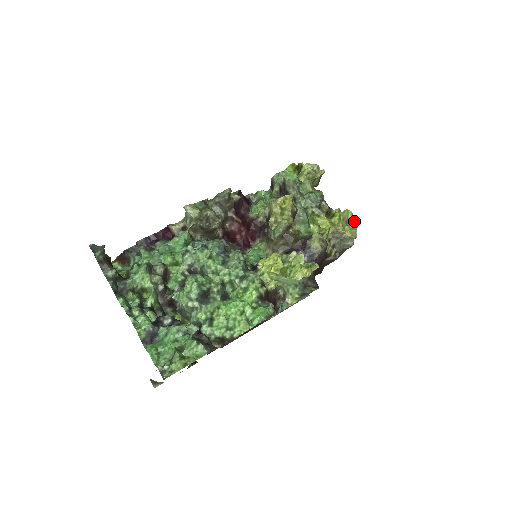
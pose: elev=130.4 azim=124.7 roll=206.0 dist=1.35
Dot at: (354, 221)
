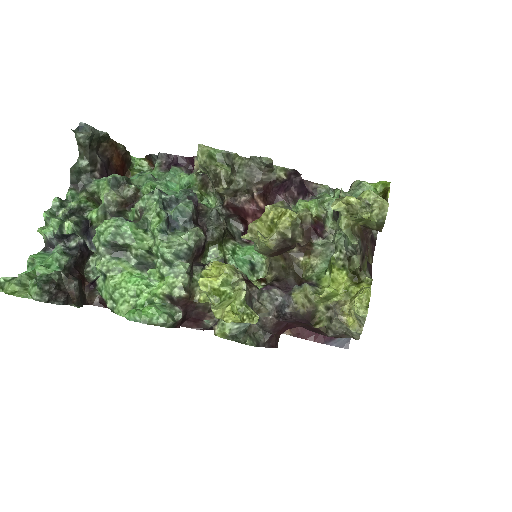
Dot at: (358, 311)
